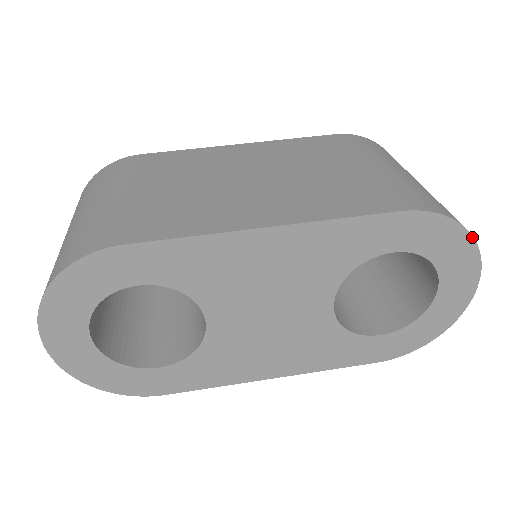
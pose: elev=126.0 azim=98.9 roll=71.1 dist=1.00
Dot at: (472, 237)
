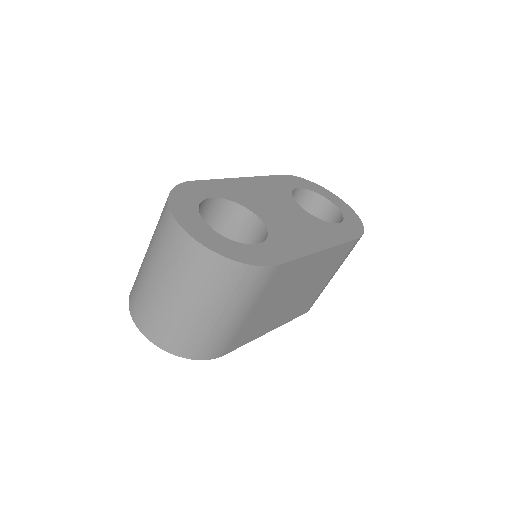
Dot at: (316, 184)
